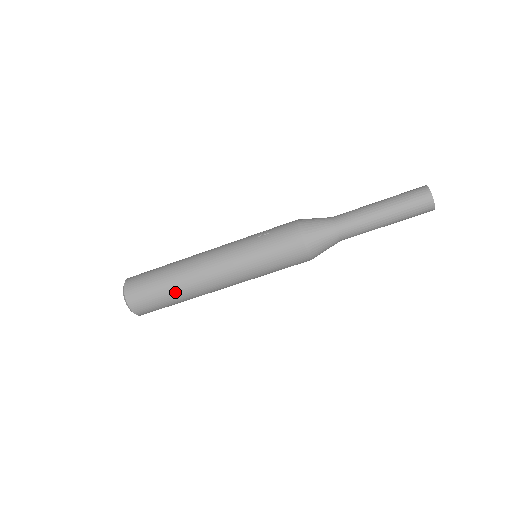
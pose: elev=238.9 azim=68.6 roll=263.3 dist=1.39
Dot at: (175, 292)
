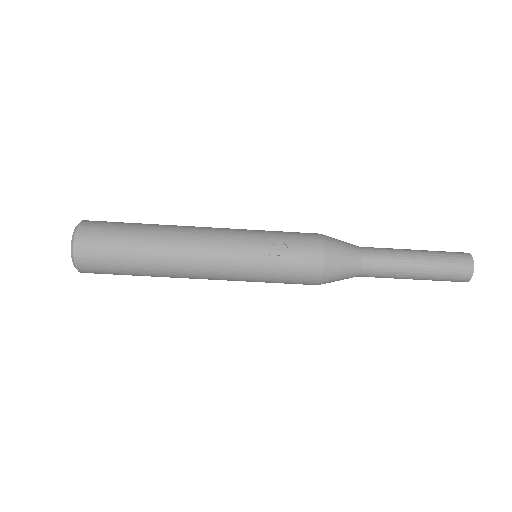
Dot at: occluded
